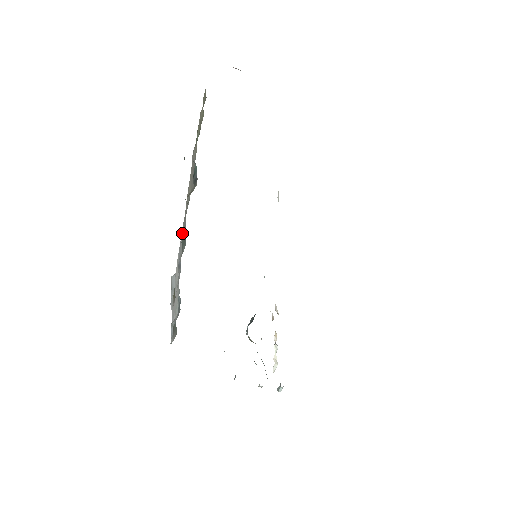
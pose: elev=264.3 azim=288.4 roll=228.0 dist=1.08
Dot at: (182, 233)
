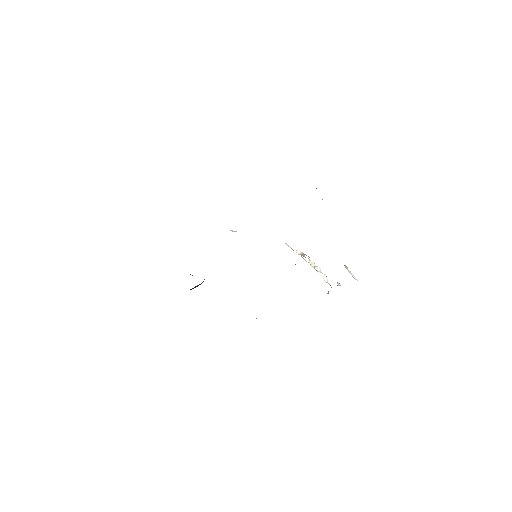
Dot at: occluded
